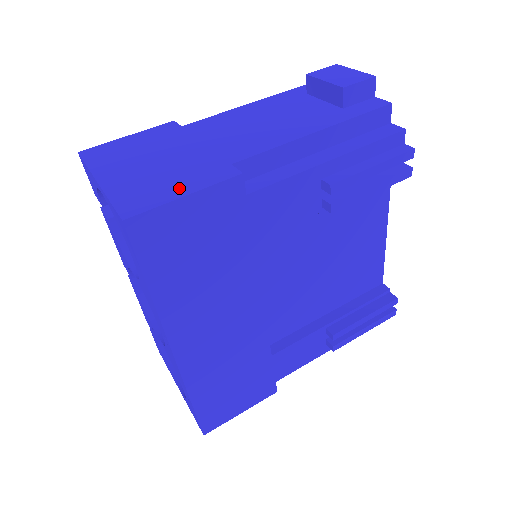
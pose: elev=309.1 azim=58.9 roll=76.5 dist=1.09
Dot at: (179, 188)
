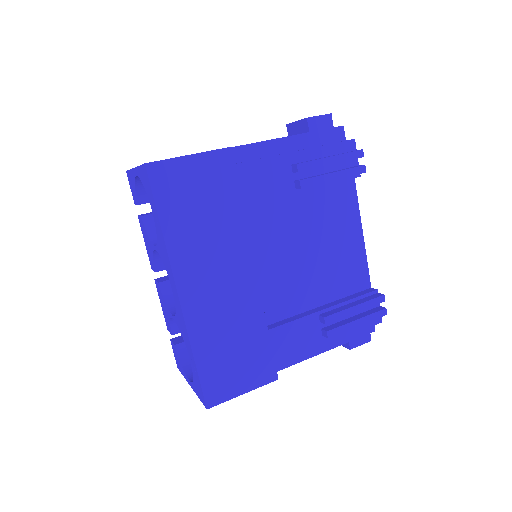
Dot at: occluded
